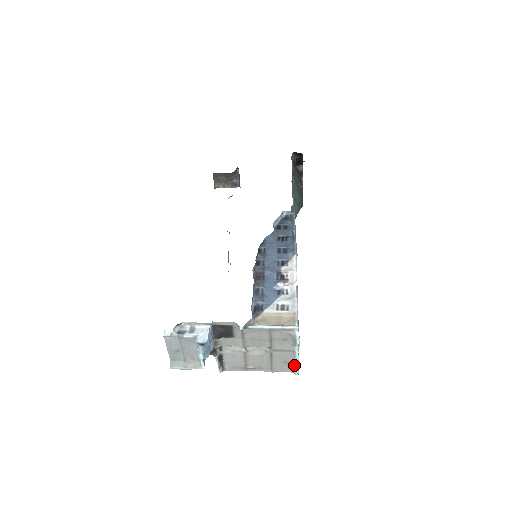
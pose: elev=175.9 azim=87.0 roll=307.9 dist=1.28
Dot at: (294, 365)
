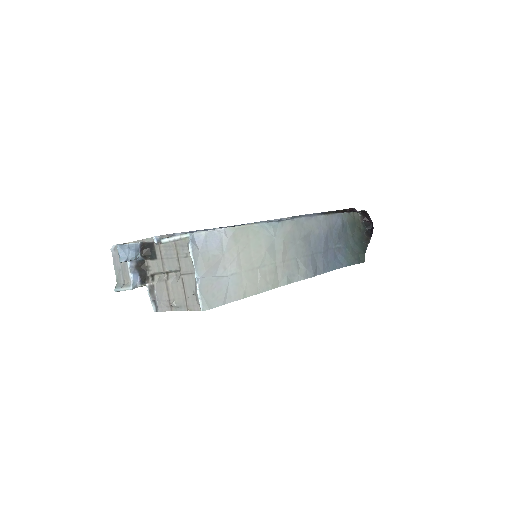
Dot at: (197, 294)
